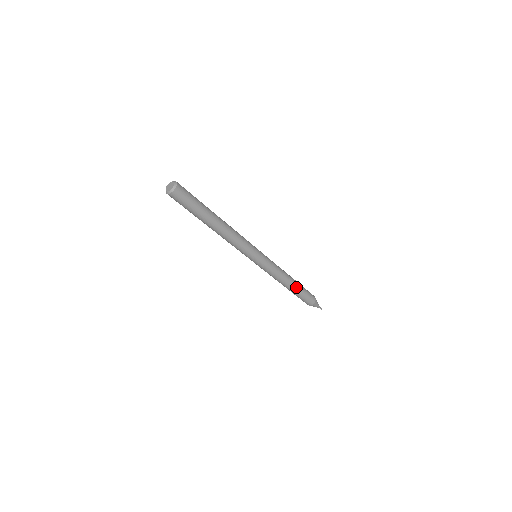
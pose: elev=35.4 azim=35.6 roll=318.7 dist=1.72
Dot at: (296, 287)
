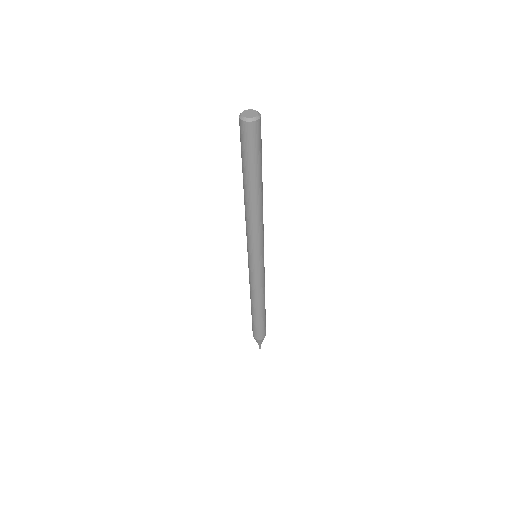
Dot at: (265, 309)
